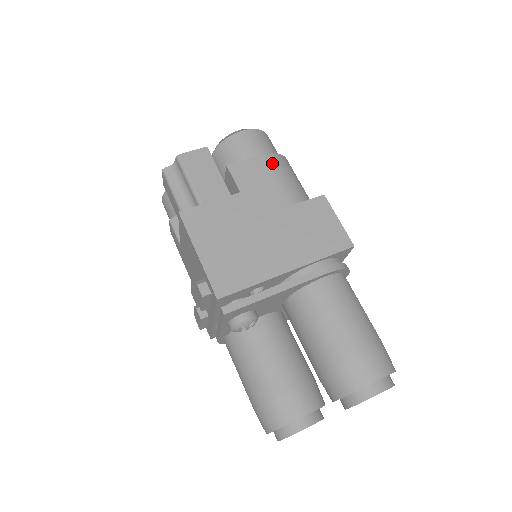
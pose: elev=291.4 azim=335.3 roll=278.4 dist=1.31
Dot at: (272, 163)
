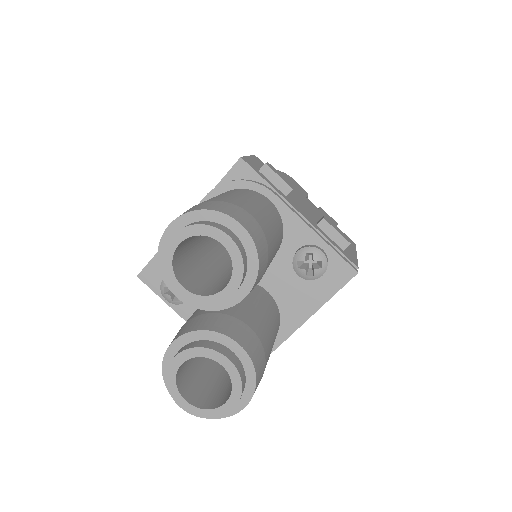
Dot at: occluded
